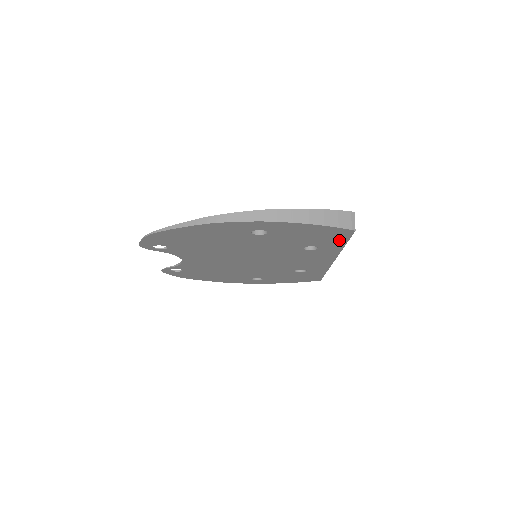
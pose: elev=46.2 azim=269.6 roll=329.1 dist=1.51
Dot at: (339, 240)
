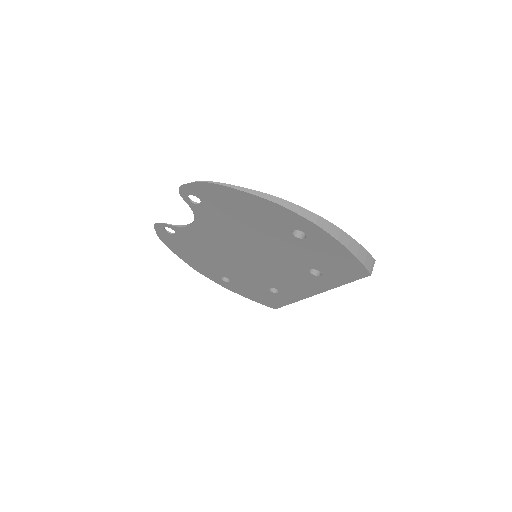
Dot at: (347, 277)
